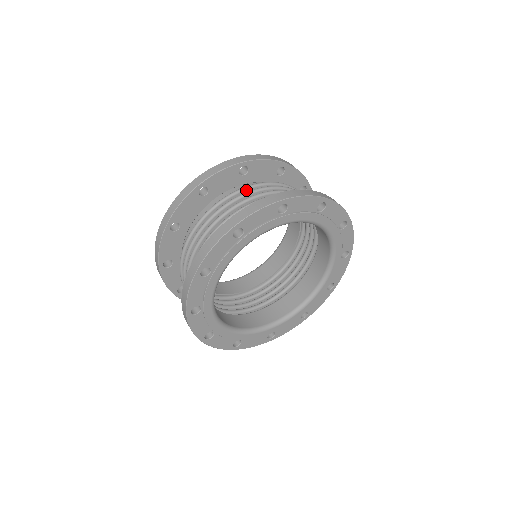
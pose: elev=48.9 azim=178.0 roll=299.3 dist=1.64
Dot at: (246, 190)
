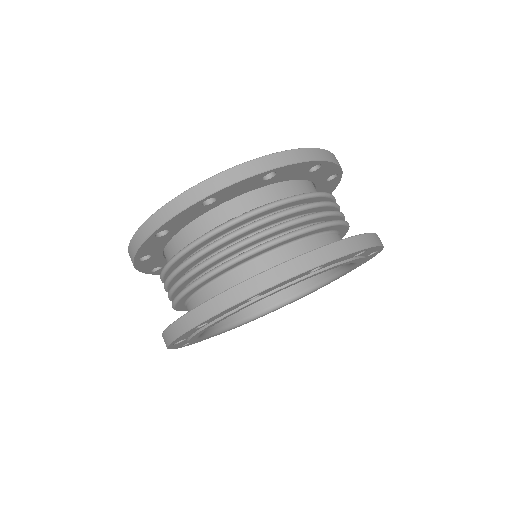
Dot at: (268, 210)
